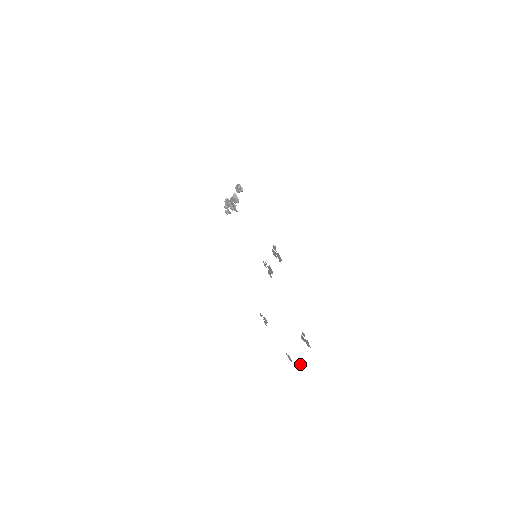
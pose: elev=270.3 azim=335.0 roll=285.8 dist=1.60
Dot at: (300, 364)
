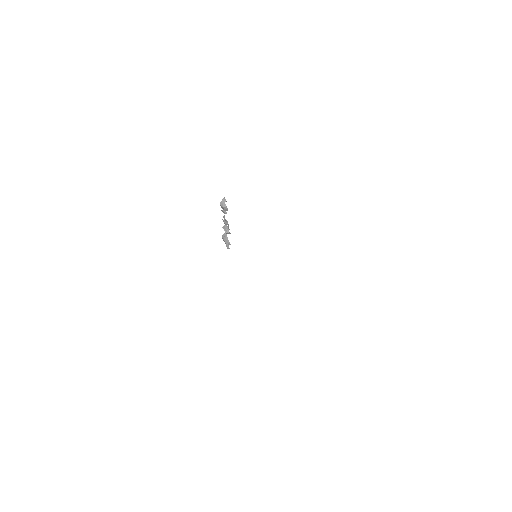
Dot at: occluded
